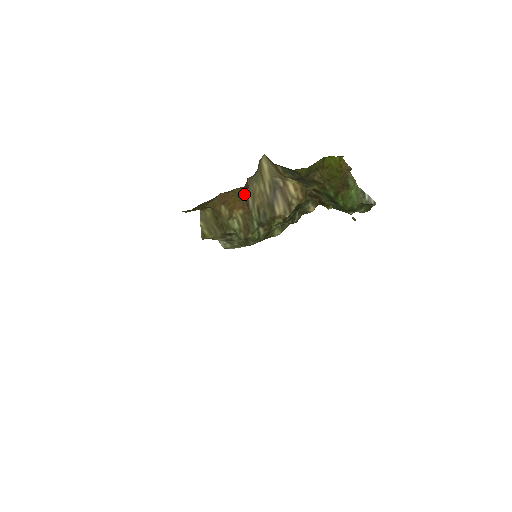
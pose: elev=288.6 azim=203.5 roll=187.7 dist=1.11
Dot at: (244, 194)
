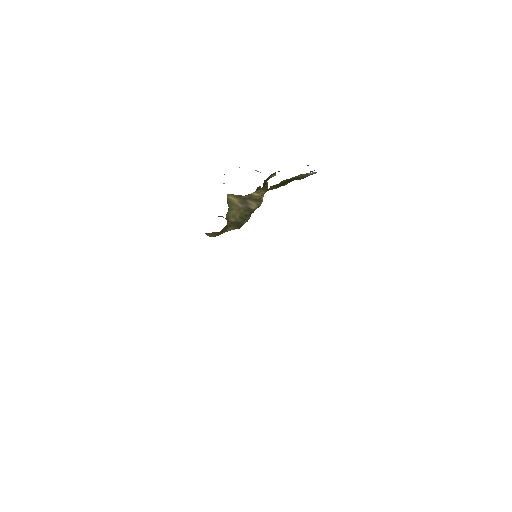
Dot at: (228, 223)
